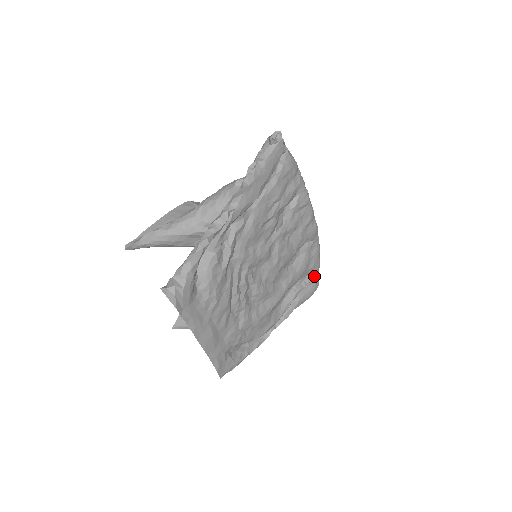
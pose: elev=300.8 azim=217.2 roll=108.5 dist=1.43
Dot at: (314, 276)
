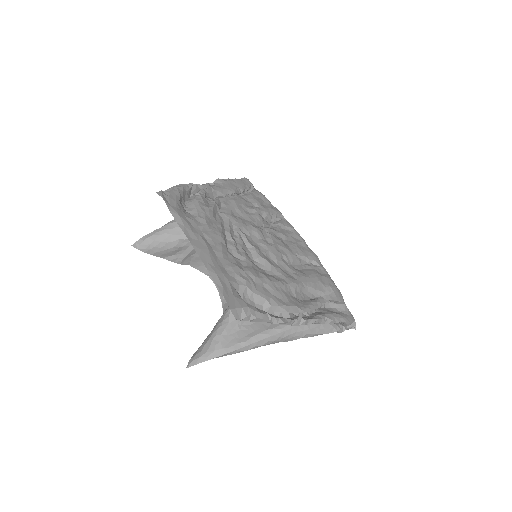
Dot at: (339, 300)
